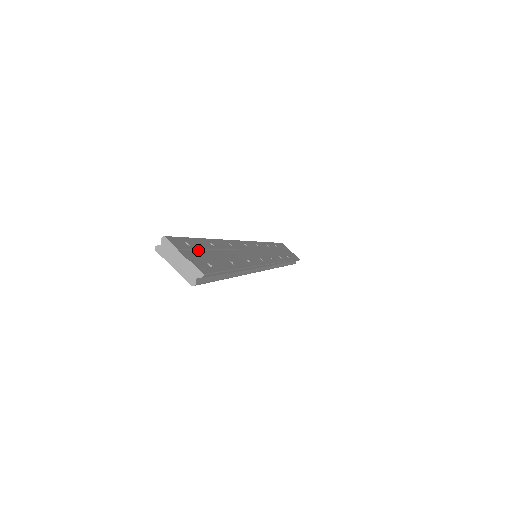
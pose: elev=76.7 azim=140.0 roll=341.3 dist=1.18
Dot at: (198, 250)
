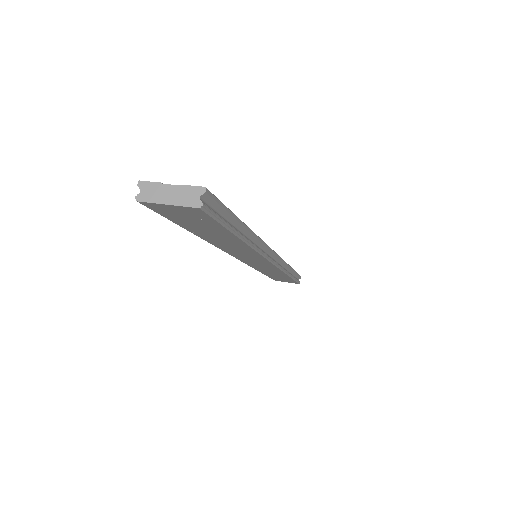
Dot at: occluded
